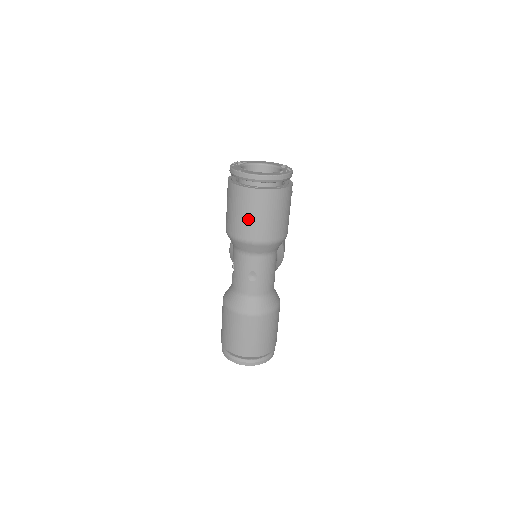
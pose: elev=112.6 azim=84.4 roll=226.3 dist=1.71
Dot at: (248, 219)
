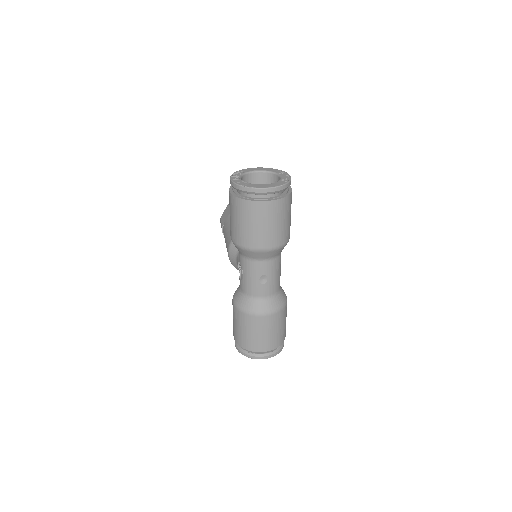
Dot at: (258, 230)
